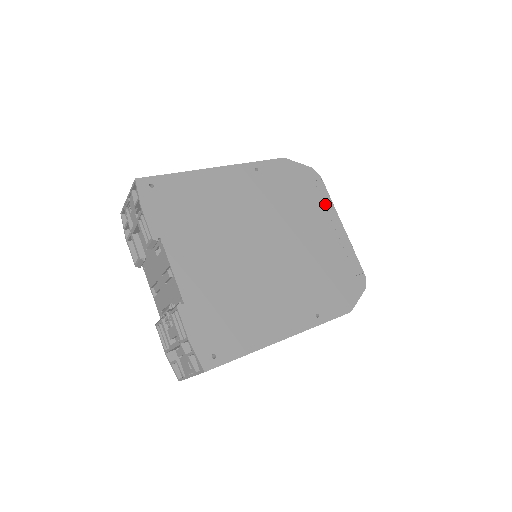
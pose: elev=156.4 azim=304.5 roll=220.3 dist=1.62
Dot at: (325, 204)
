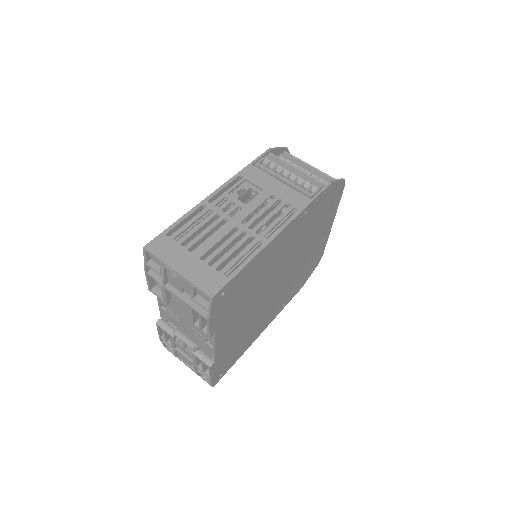
Dot at: (333, 212)
